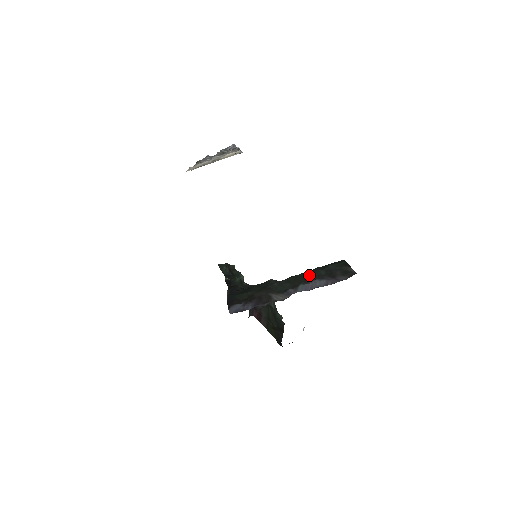
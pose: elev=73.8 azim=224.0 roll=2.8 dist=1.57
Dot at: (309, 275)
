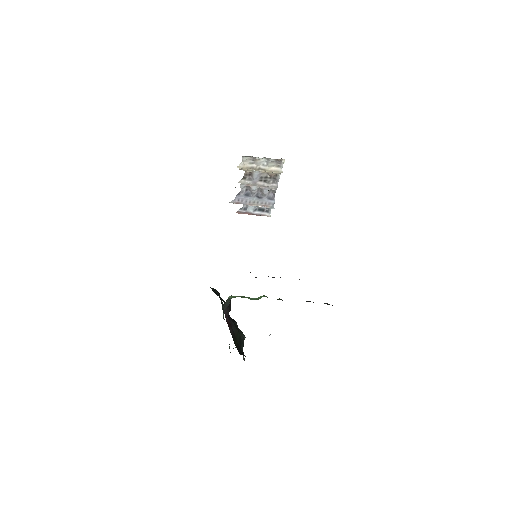
Dot at: occluded
